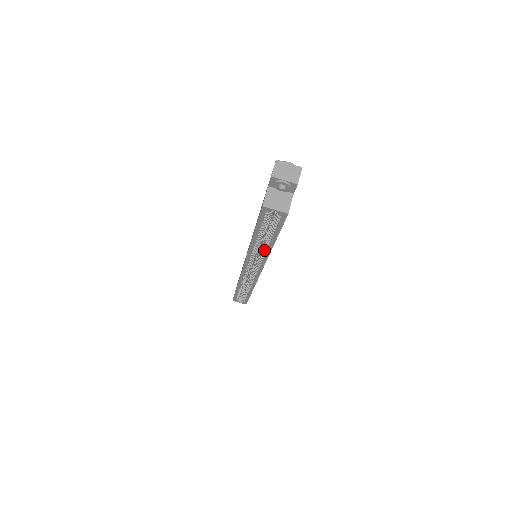
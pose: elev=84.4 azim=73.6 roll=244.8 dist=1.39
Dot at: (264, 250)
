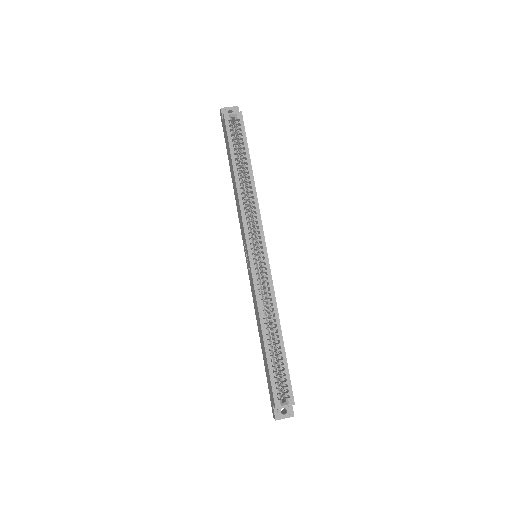
Dot at: (250, 189)
